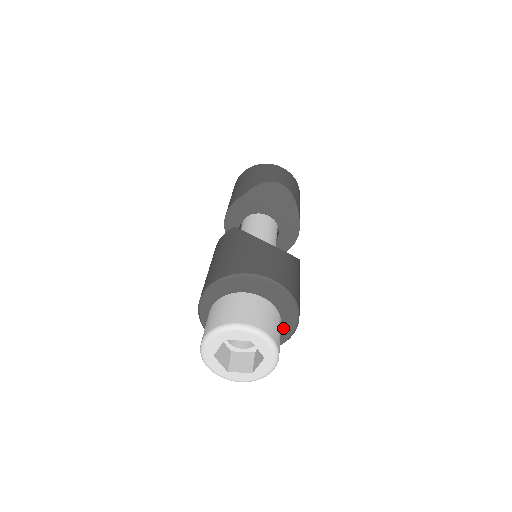
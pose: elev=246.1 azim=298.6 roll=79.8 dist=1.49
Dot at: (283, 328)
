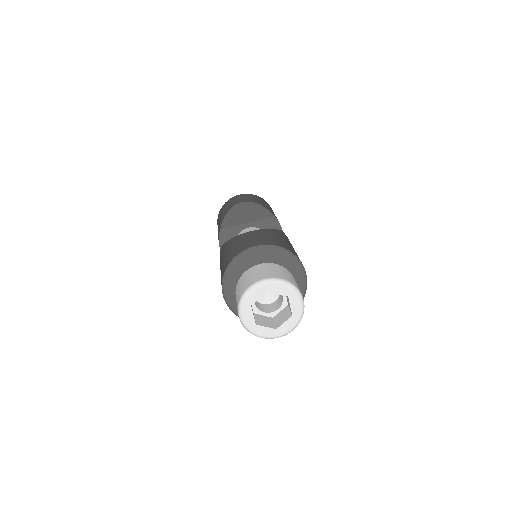
Dot at: (295, 275)
